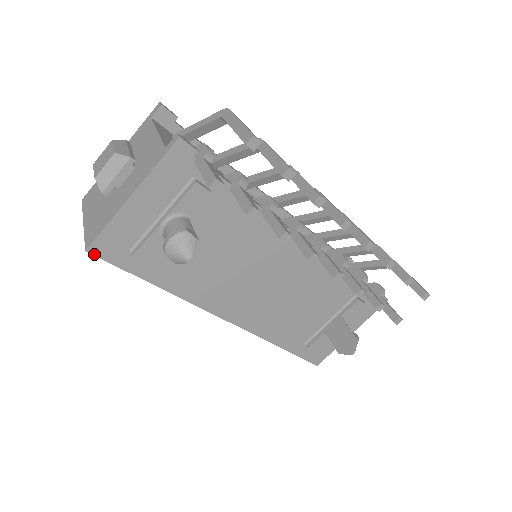
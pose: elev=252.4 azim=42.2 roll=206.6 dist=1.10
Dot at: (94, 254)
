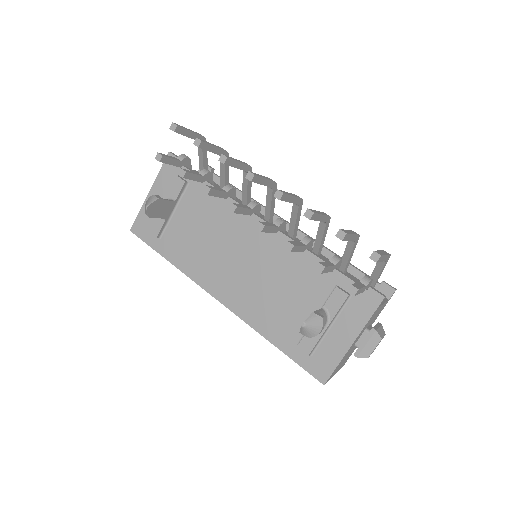
Dot at: (134, 233)
